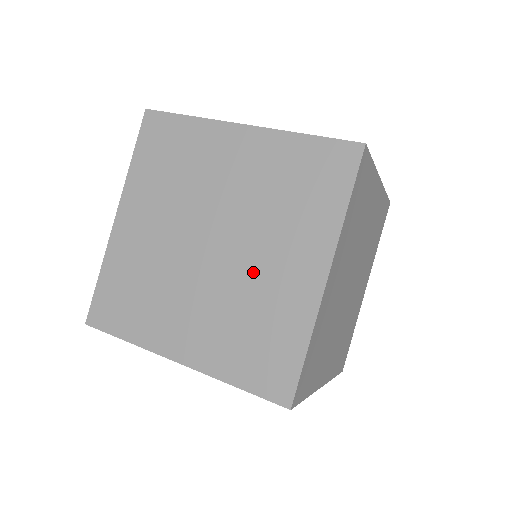
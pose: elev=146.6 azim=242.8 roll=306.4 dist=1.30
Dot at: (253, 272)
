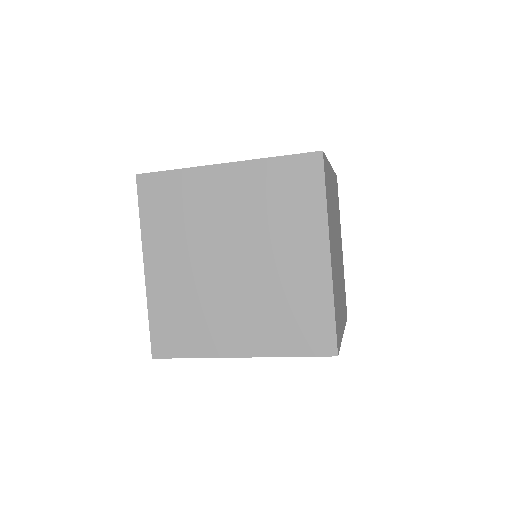
Dot at: (274, 270)
